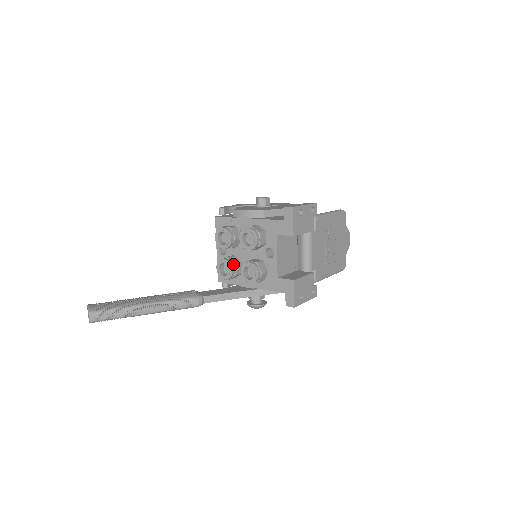
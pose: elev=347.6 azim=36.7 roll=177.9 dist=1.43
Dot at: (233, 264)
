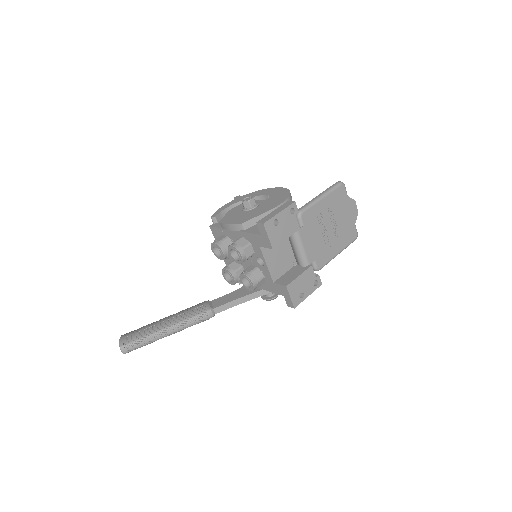
Dot at: (234, 272)
